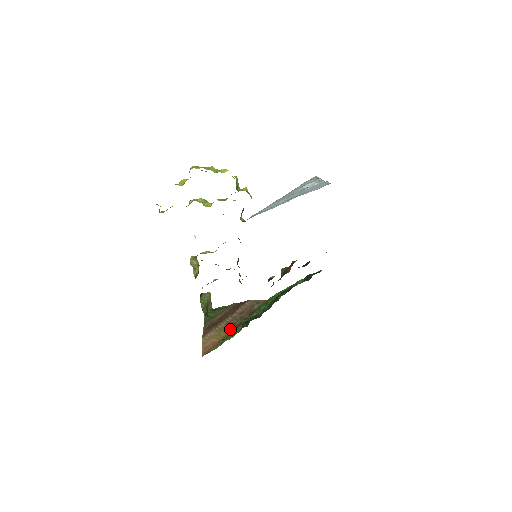
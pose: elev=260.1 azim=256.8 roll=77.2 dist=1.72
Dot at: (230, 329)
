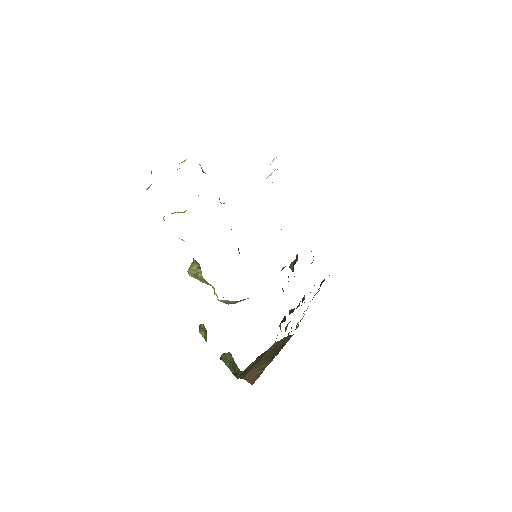
Dot at: (270, 360)
